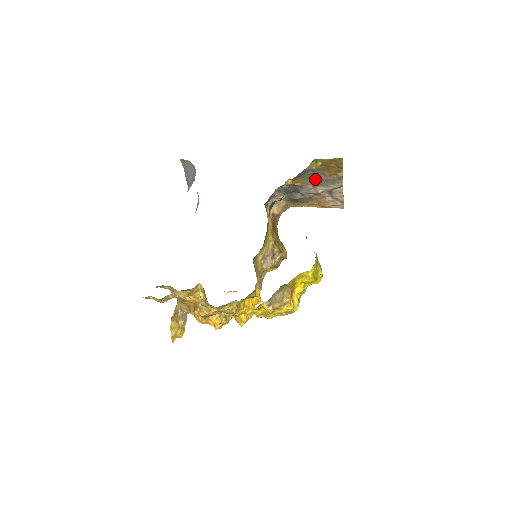
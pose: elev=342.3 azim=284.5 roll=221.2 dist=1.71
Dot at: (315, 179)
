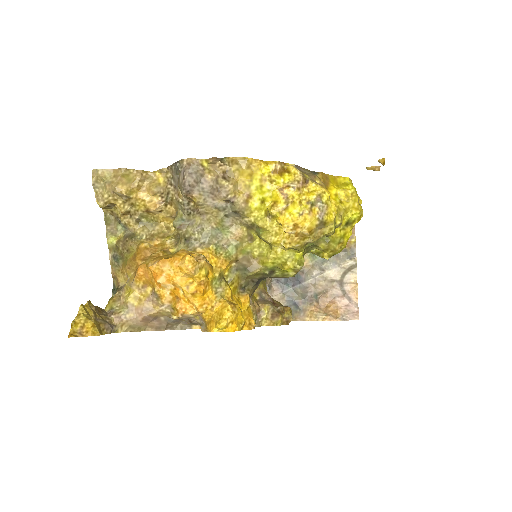
Dot at: occluded
